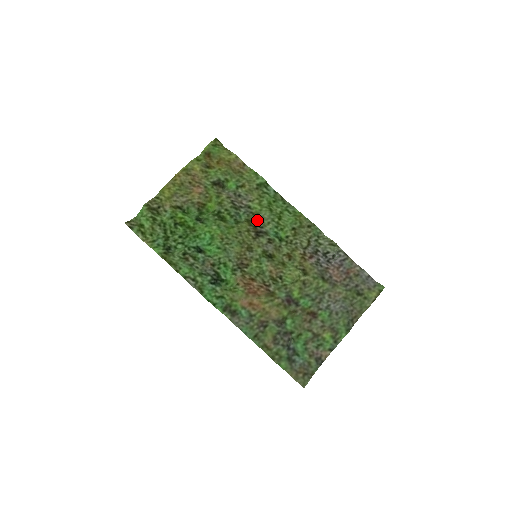
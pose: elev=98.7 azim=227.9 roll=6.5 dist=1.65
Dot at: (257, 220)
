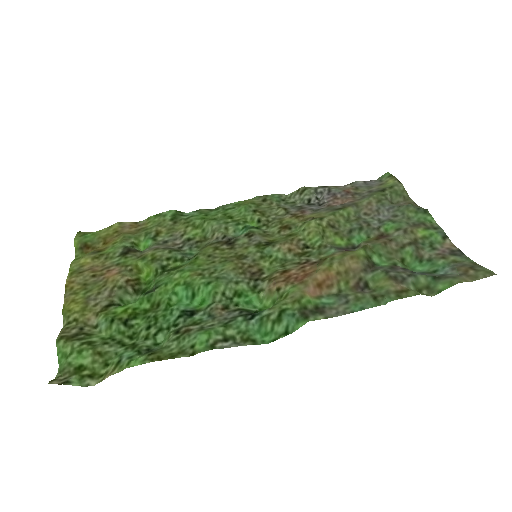
Dot at: (211, 239)
